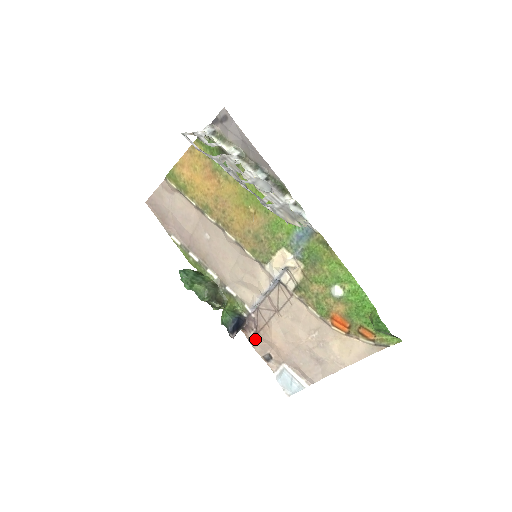
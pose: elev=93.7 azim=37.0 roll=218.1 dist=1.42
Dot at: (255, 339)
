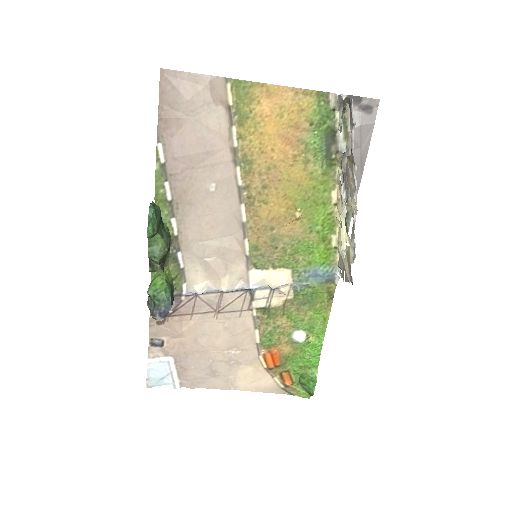
Dot at: occluded
